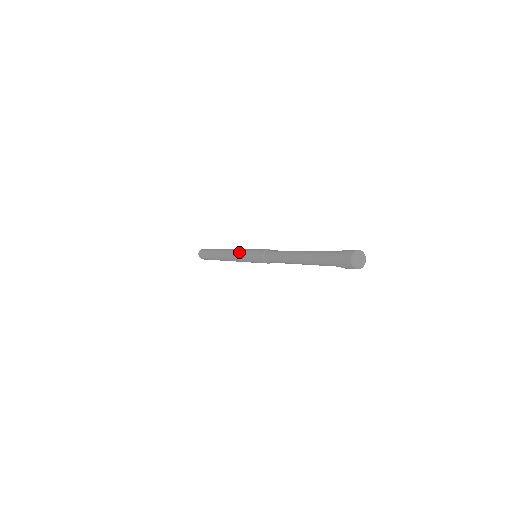
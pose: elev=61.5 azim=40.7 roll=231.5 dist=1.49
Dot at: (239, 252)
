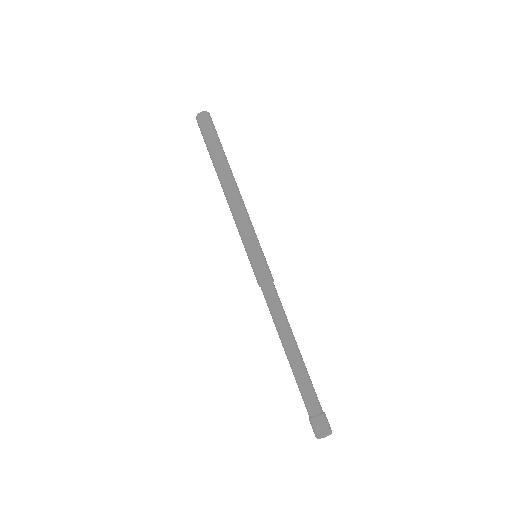
Dot at: (245, 227)
